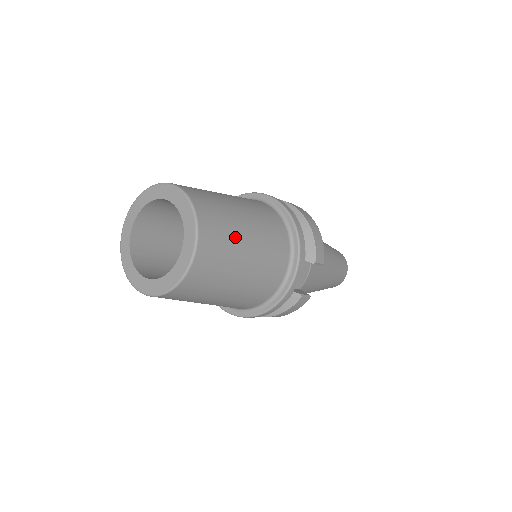
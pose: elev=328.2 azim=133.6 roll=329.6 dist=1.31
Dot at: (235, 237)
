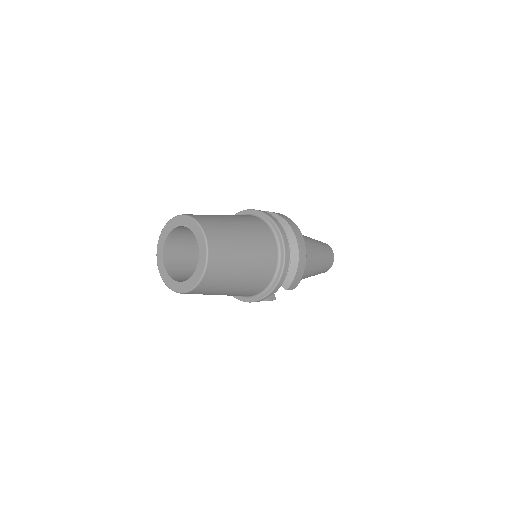
Dot at: (229, 278)
